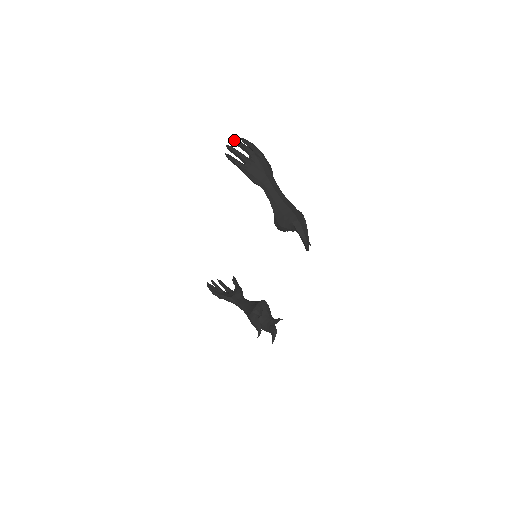
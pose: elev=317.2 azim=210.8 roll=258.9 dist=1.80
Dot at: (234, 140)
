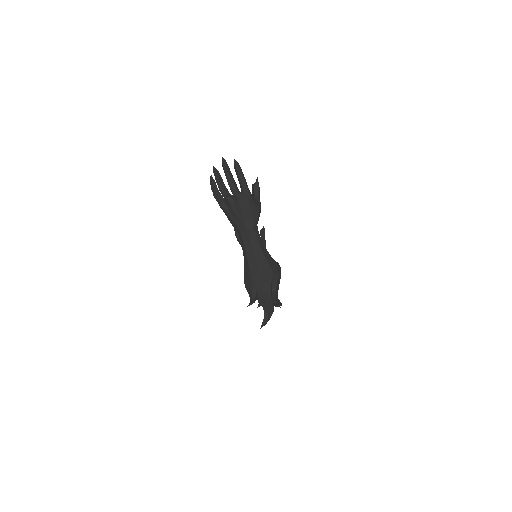
Dot at: (223, 163)
